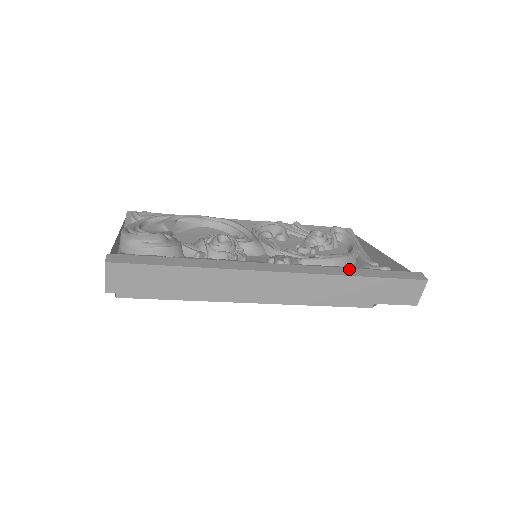
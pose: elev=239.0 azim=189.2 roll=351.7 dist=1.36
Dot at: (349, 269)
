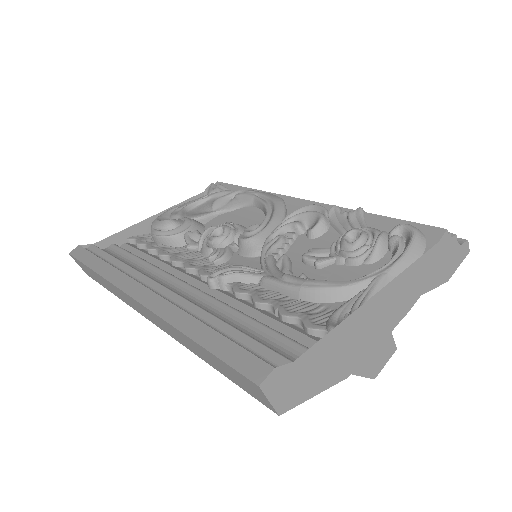
Dot at: (194, 320)
